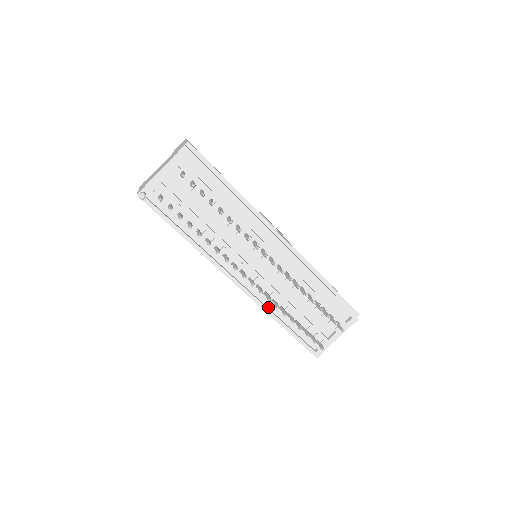
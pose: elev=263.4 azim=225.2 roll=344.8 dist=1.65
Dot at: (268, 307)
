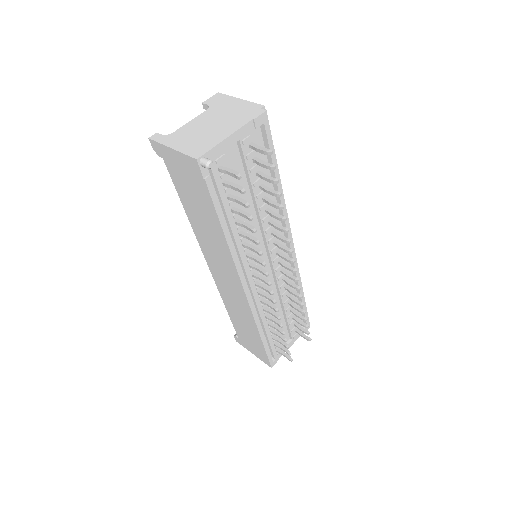
Dot at: occluded
